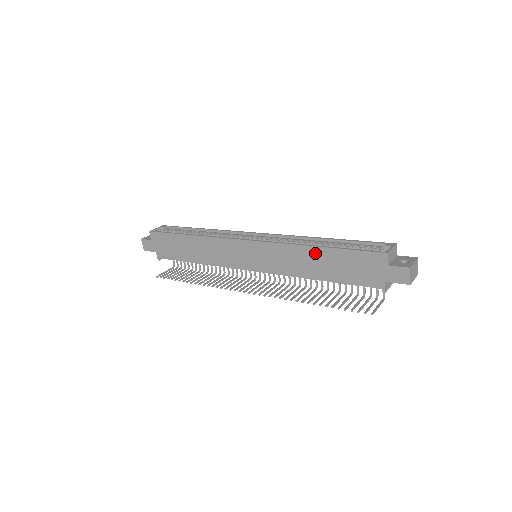
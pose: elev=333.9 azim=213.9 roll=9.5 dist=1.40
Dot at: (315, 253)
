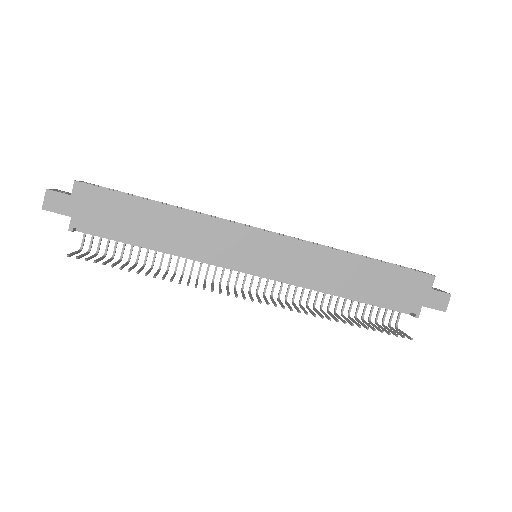
Dot at: (355, 263)
